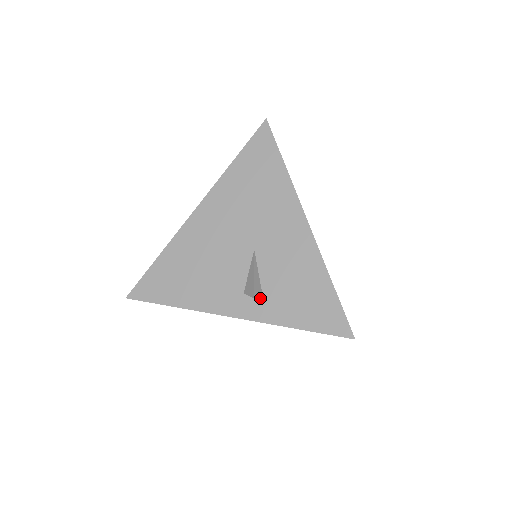
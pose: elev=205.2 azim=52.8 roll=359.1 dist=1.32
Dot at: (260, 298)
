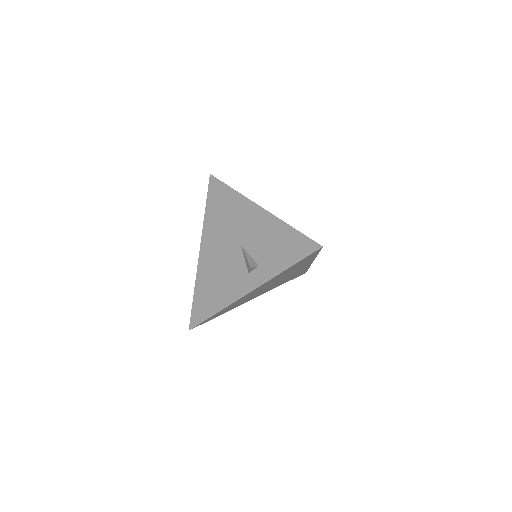
Dot at: (259, 268)
